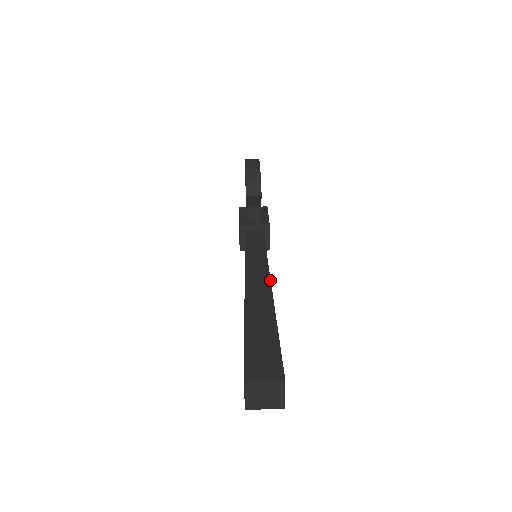
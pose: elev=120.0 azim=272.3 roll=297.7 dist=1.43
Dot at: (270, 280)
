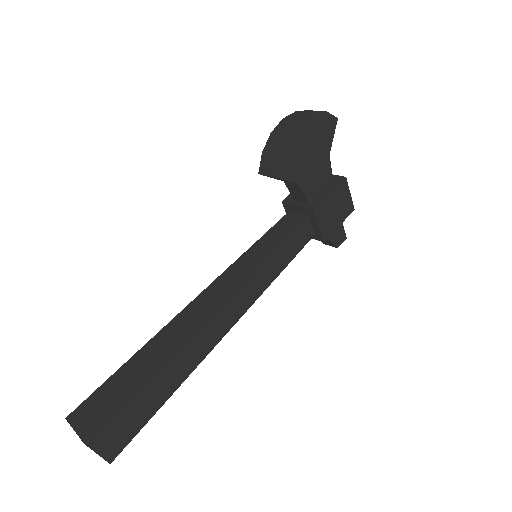
Dot at: (223, 300)
